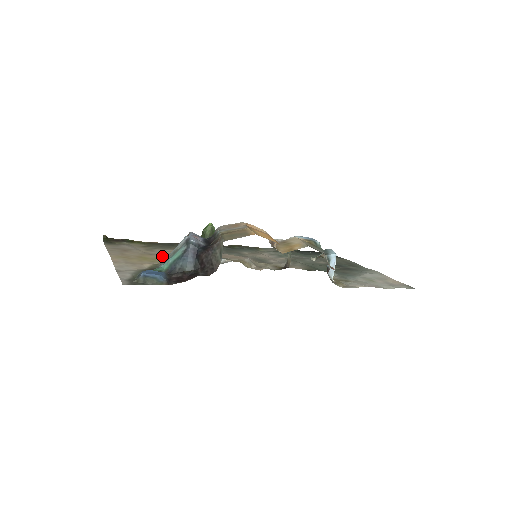
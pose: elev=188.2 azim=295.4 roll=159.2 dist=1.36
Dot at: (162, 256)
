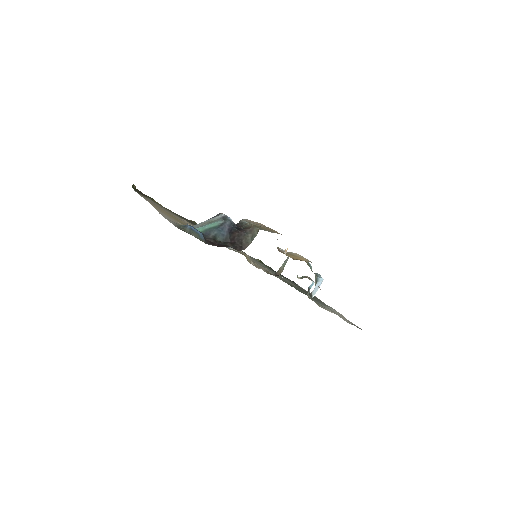
Dot at: occluded
